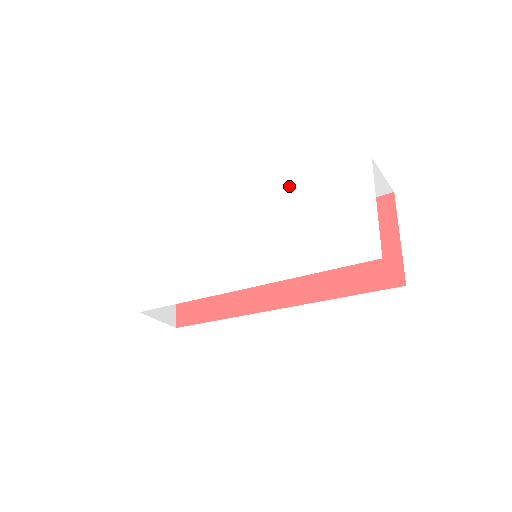
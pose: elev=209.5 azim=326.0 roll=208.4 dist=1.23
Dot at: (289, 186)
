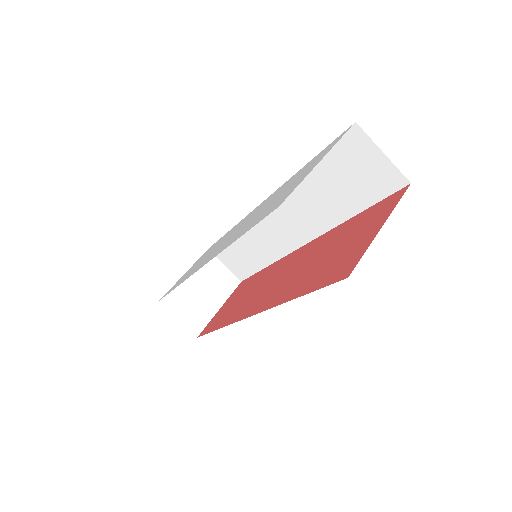
Dot at: (293, 175)
